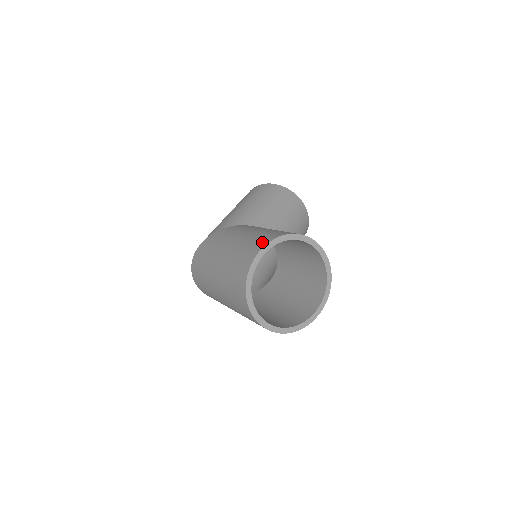
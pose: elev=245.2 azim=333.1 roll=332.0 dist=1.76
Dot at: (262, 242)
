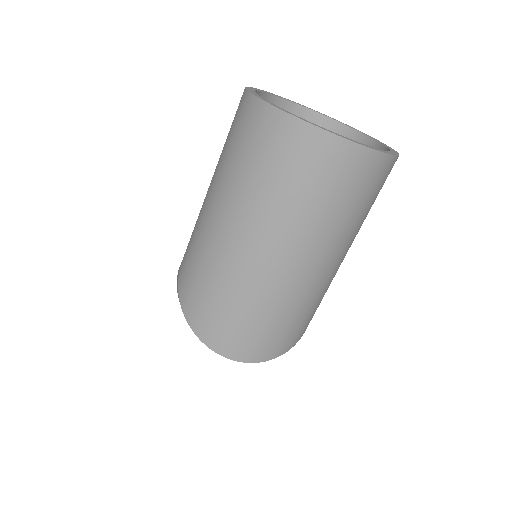
Dot at: occluded
